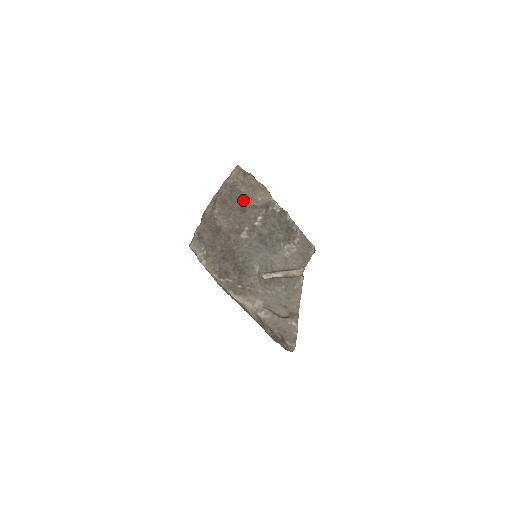
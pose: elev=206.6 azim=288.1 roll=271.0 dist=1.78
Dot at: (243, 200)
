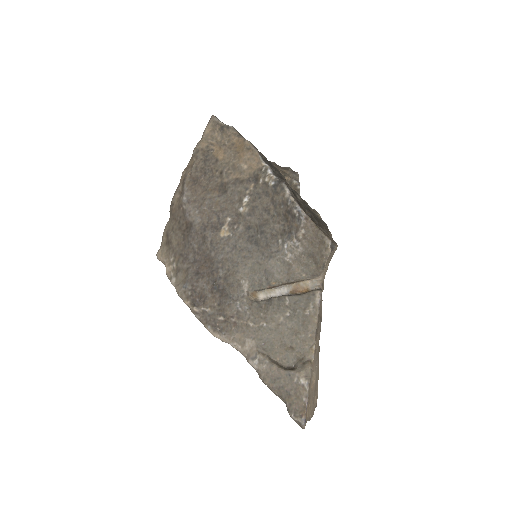
Dot at: (221, 173)
